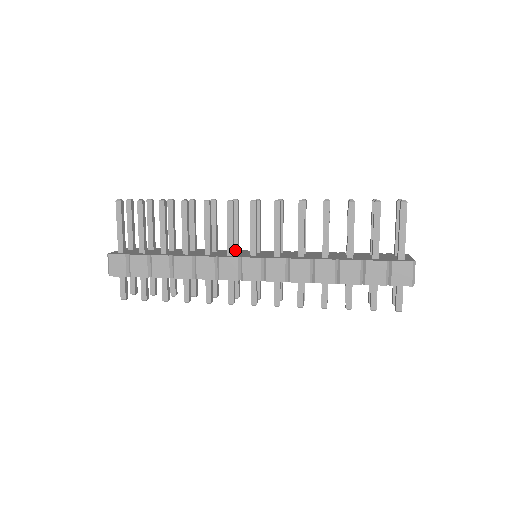
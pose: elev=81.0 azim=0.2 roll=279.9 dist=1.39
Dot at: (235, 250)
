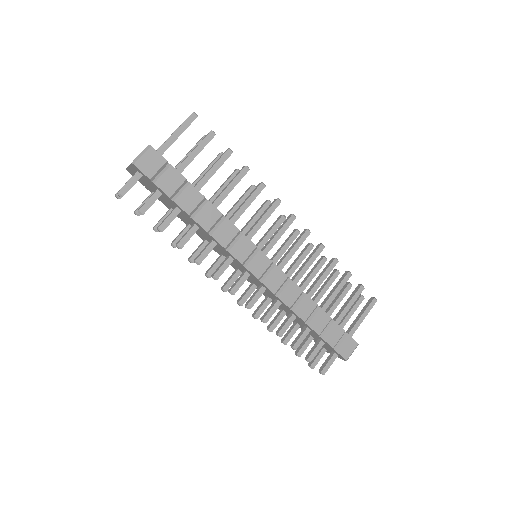
Dot at: occluded
